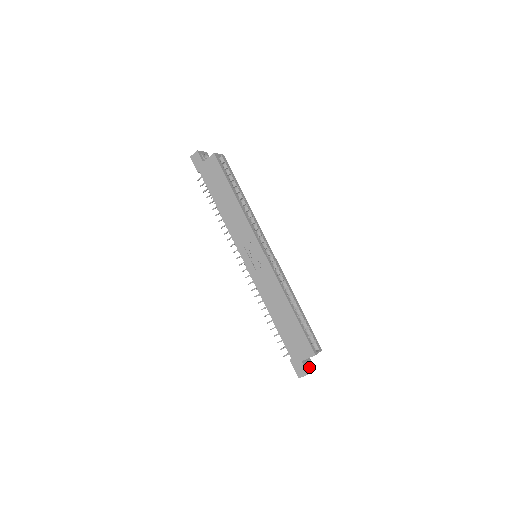
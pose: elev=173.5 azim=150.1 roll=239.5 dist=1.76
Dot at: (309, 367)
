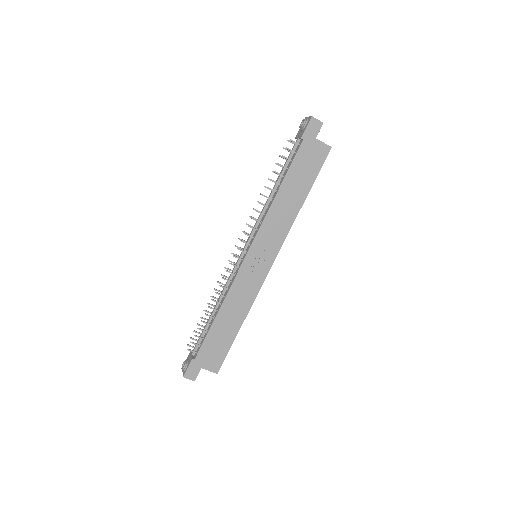
Dot at: occluded
